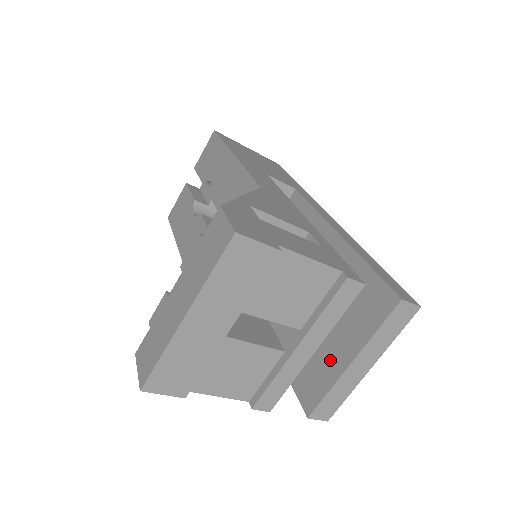
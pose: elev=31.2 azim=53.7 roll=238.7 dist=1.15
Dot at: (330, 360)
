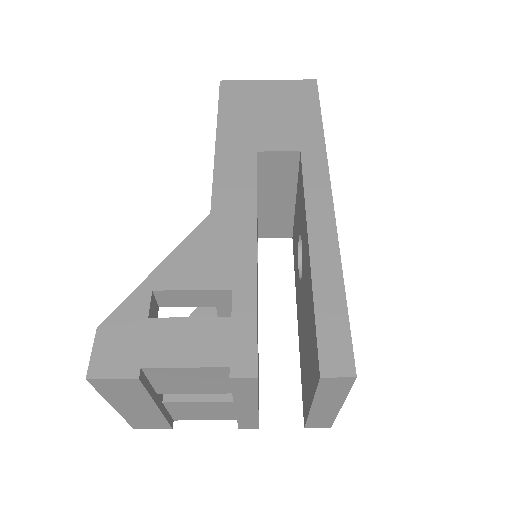
Dot at: (307, 389)
